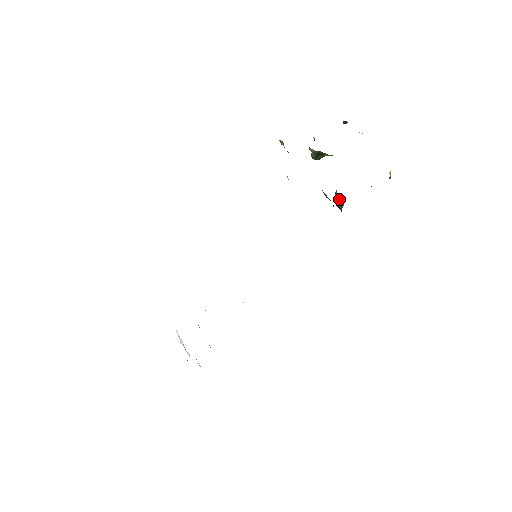
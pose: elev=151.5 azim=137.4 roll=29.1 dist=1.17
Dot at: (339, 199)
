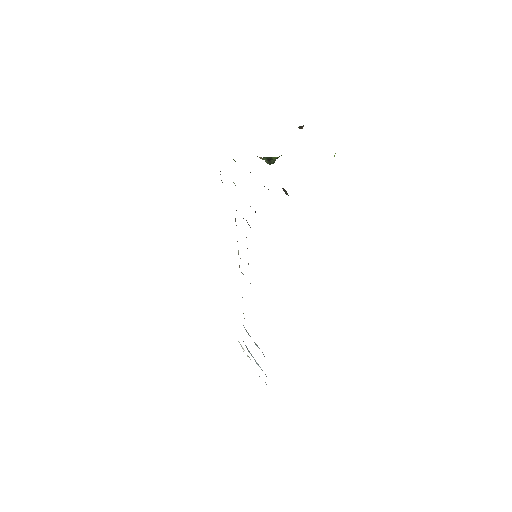
Dot at: (283, 188)
